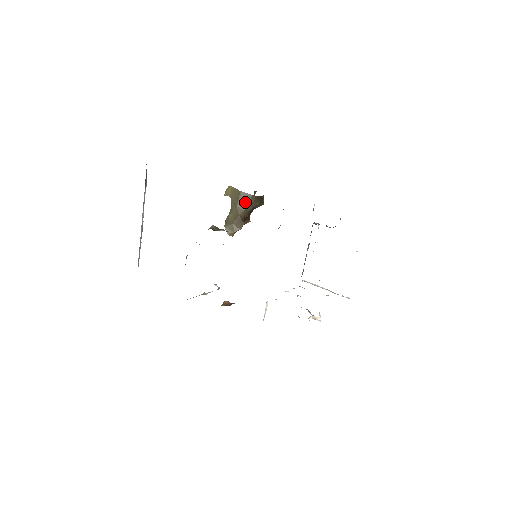
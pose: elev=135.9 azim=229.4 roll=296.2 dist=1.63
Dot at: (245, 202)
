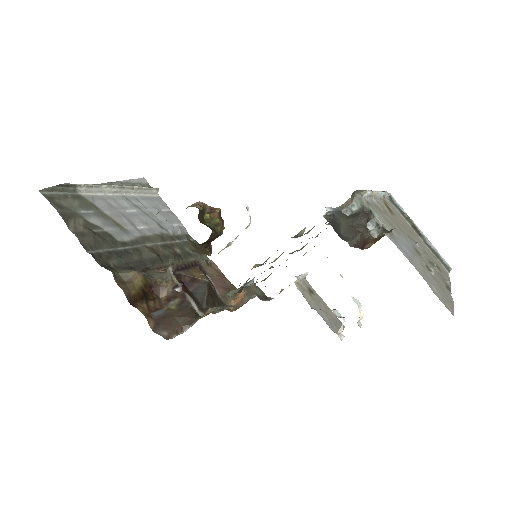
Dot at: occluded
